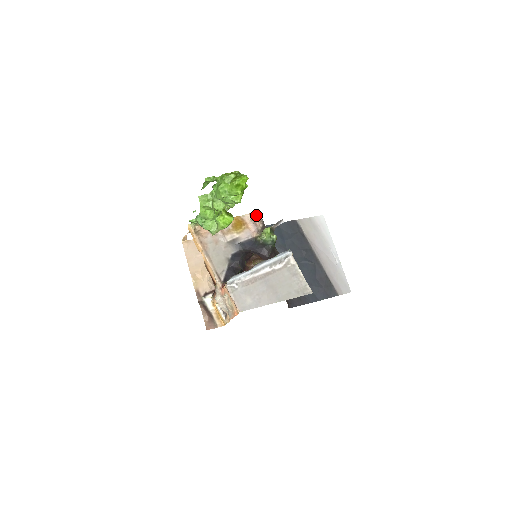
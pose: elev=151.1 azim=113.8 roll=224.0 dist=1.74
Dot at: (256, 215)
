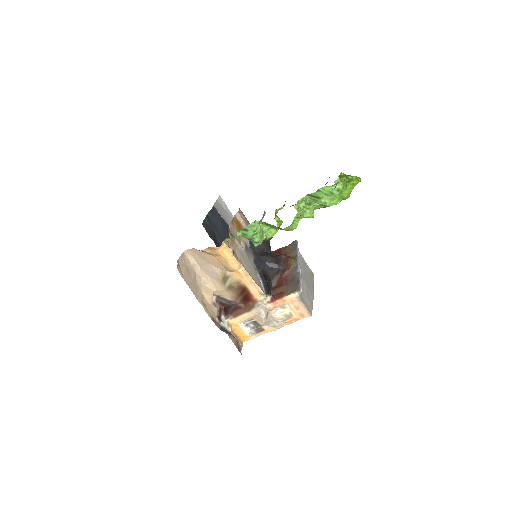
Dot at: (241, 211)
